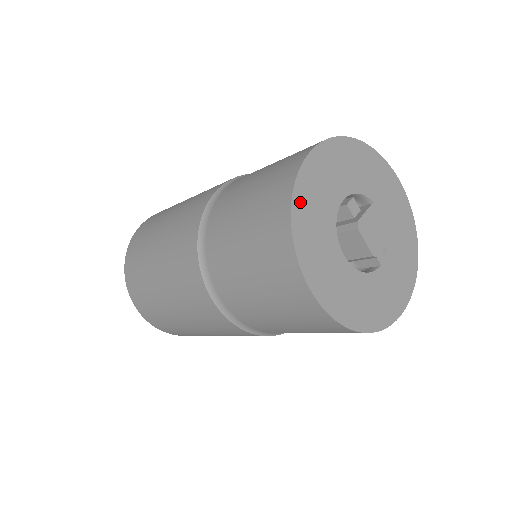
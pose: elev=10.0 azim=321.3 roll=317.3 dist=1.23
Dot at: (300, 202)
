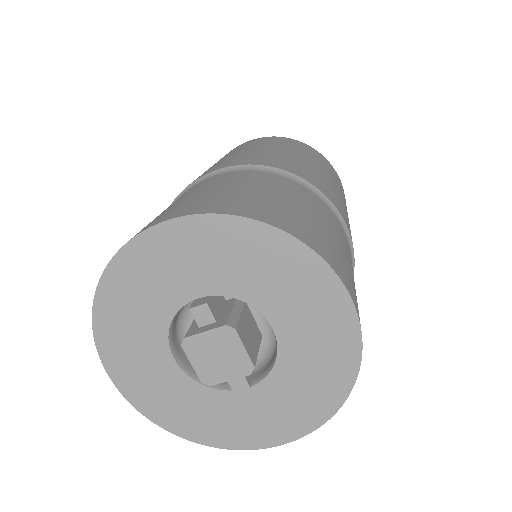
Dot at: (113, 285)
